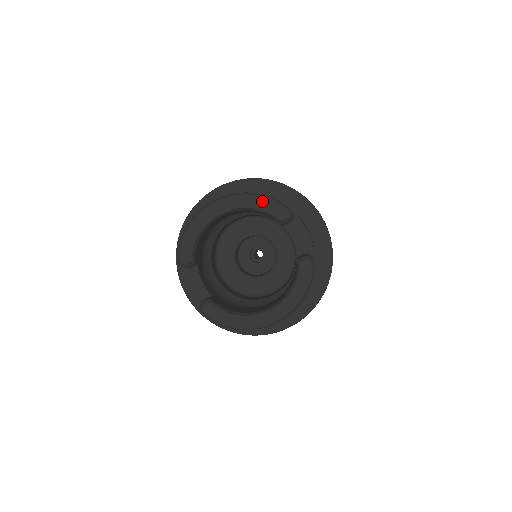
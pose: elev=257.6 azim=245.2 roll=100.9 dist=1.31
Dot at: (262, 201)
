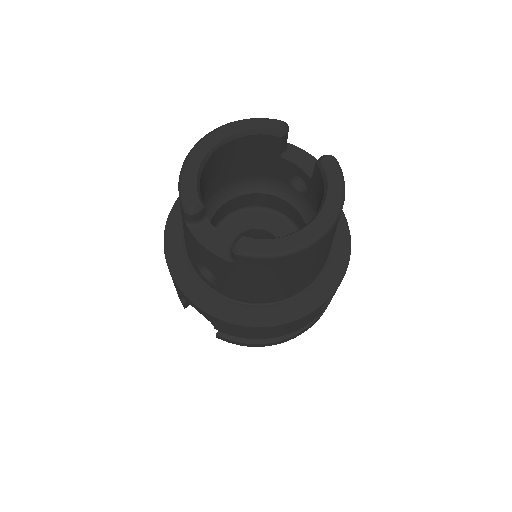
Dot at: (252, 122)
